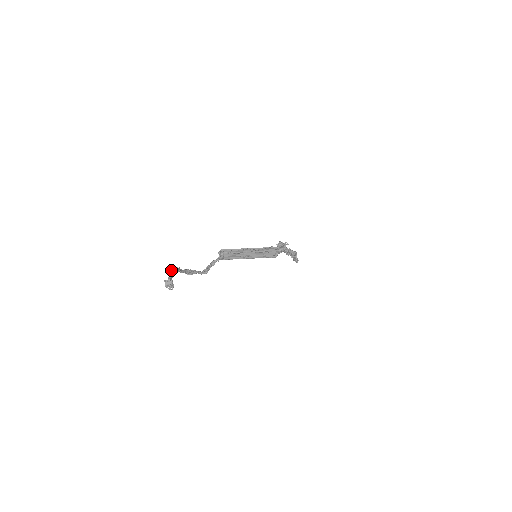
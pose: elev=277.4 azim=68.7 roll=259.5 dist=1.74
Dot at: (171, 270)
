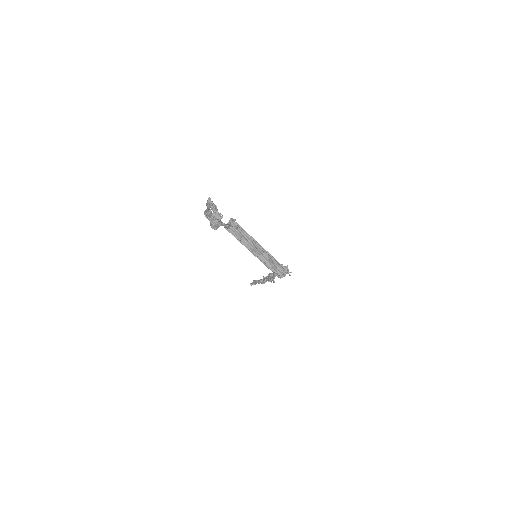
Dot at: (209, 199)
